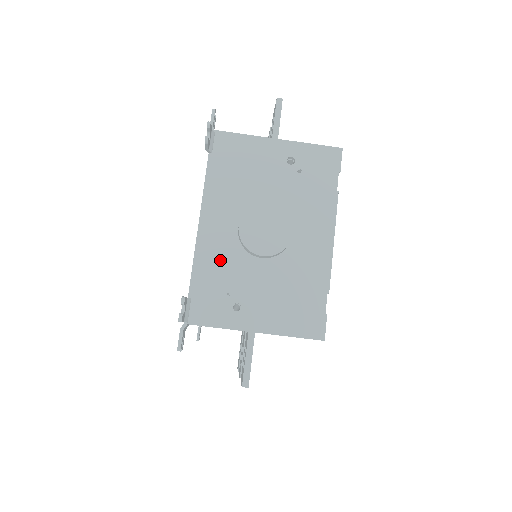
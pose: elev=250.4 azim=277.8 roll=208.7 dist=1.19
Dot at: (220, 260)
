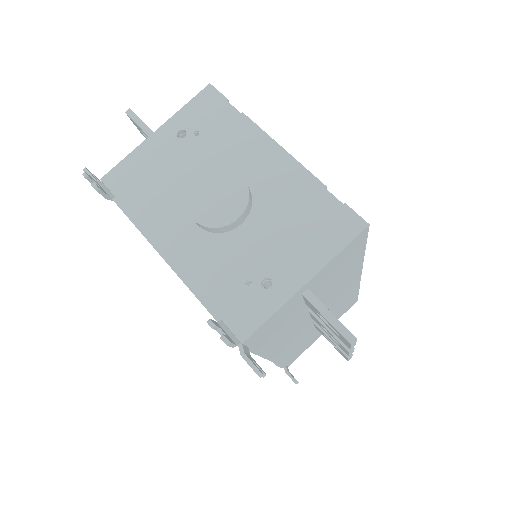
Dot at: (210, 264)
